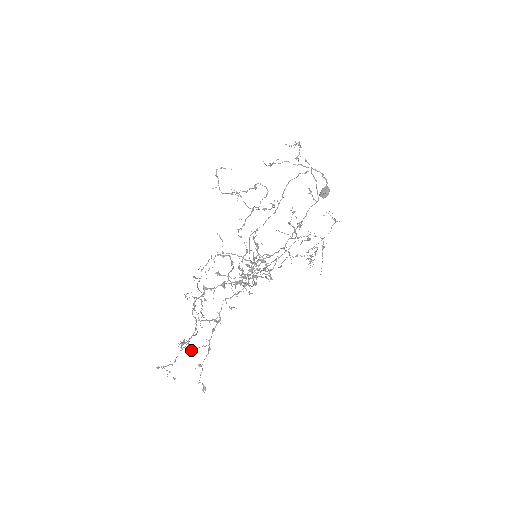
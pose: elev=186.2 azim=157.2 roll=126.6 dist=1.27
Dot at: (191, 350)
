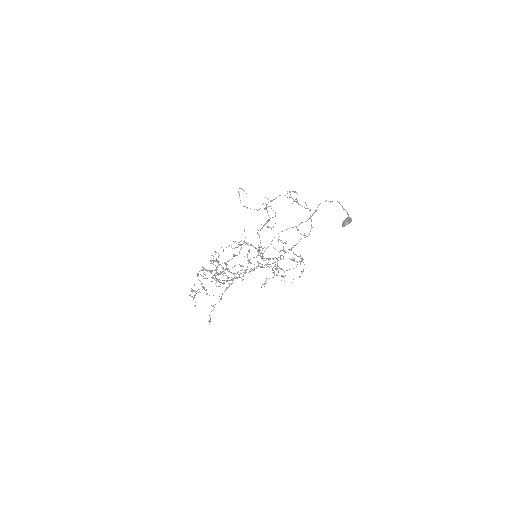
Dot at: occluded
